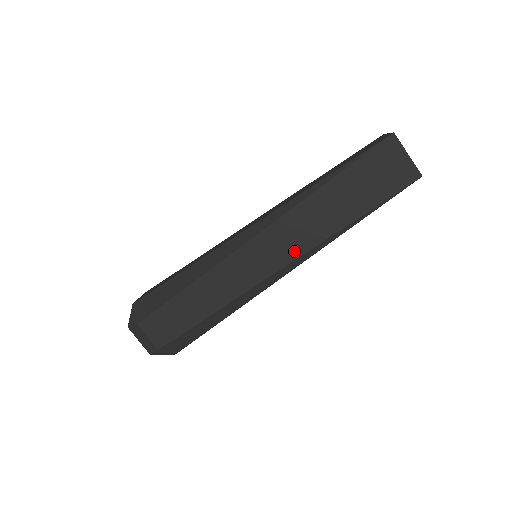
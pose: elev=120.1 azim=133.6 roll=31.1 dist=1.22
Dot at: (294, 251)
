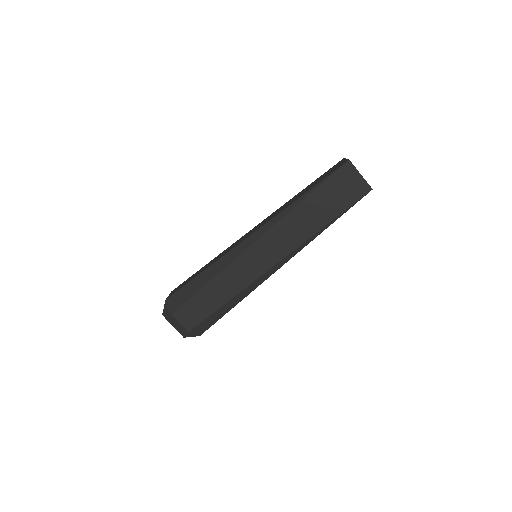
Dot at: occluded
